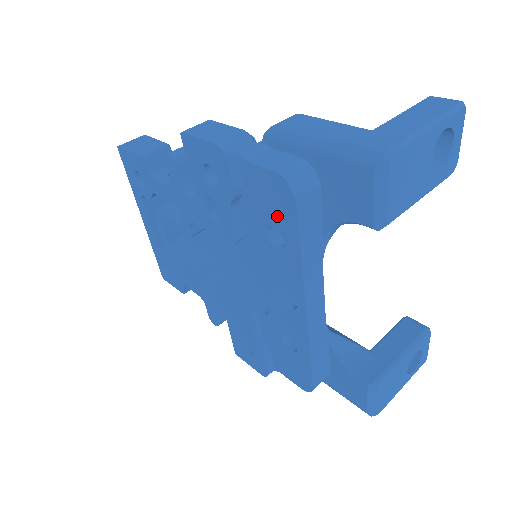
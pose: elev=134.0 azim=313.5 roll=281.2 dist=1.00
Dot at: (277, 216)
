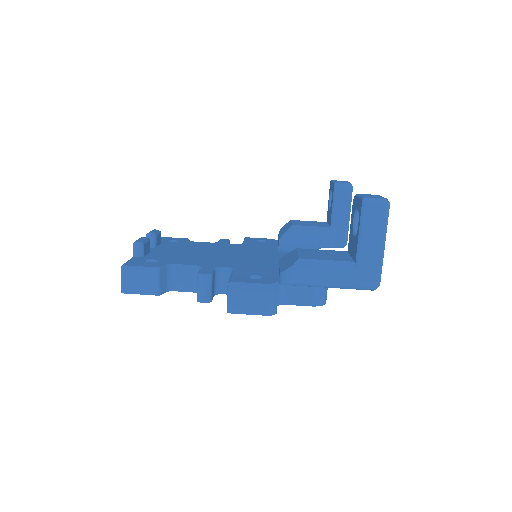
Dot at: occluded
